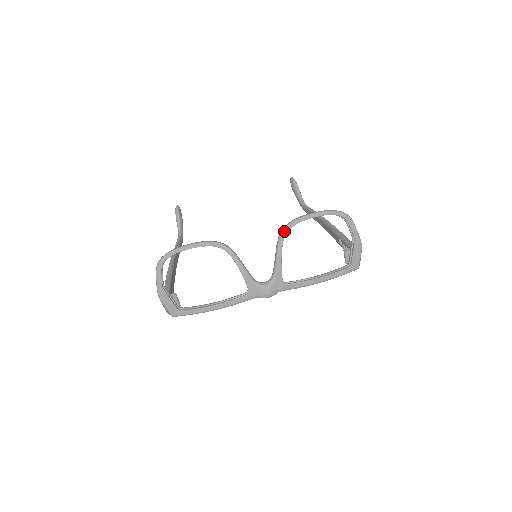
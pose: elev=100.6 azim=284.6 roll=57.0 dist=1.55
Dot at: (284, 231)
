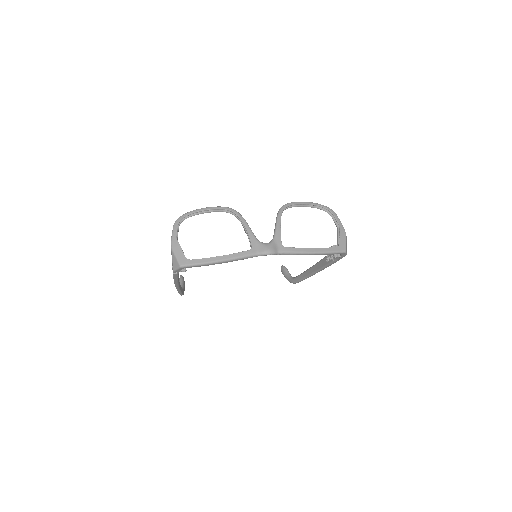
Dot at: (282, 207)
